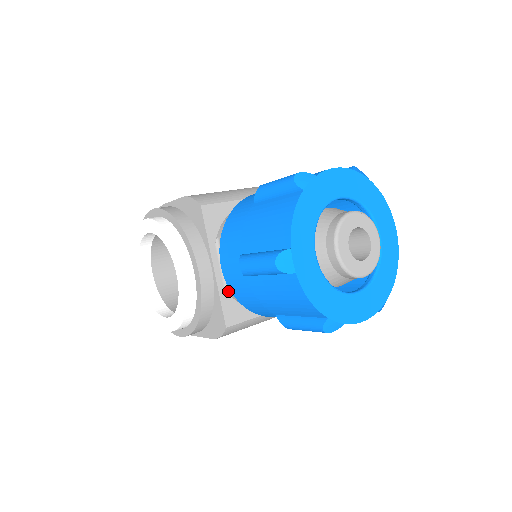
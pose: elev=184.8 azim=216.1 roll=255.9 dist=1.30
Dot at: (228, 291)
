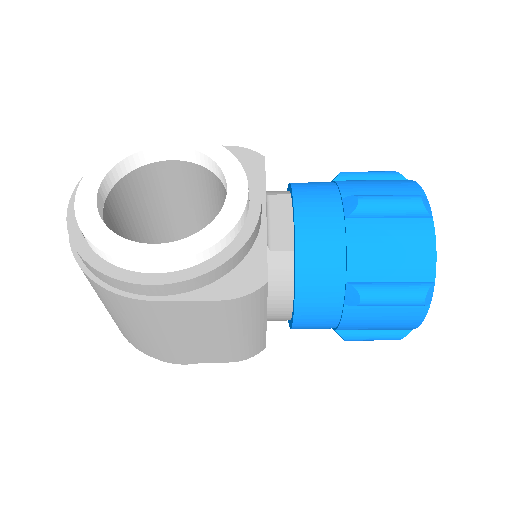
Dot at: (269, 248)
